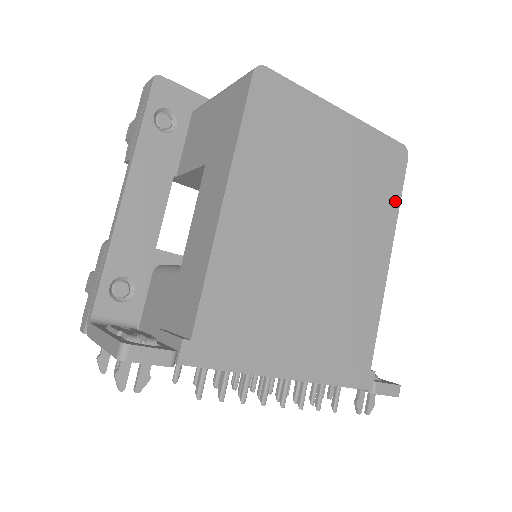
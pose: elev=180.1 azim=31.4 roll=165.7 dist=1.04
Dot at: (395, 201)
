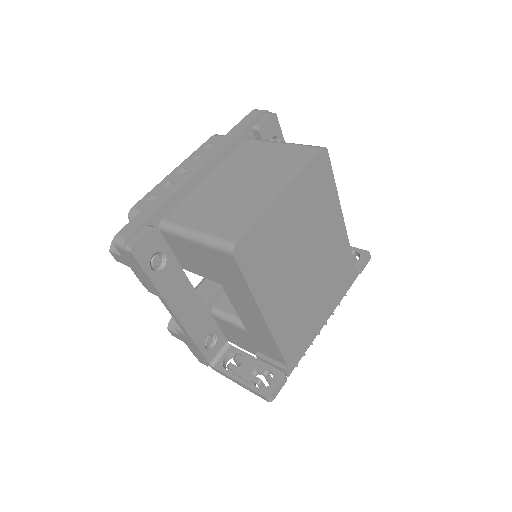
Dot at: (332, 186)
